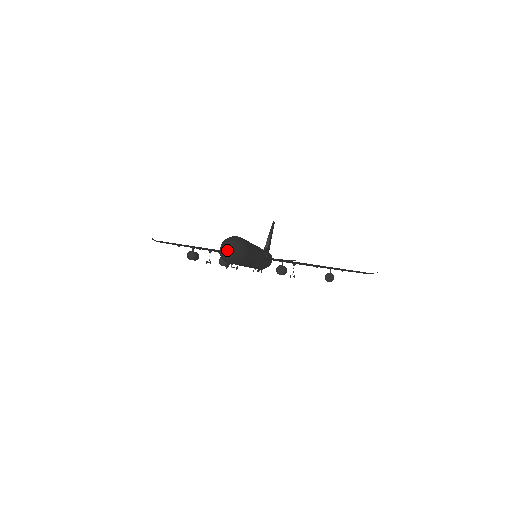
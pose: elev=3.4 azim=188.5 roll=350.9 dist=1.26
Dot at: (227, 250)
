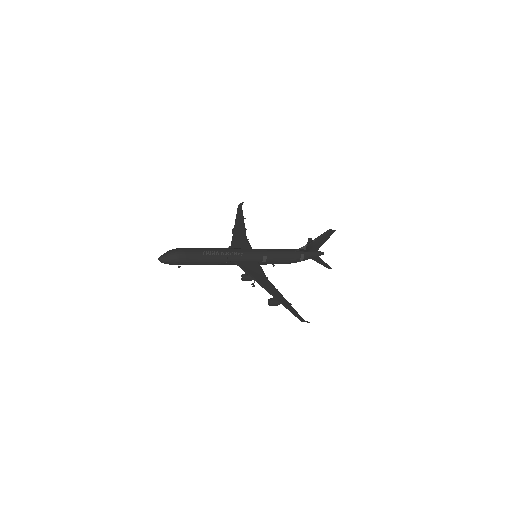
Dot at: (159, 258)
